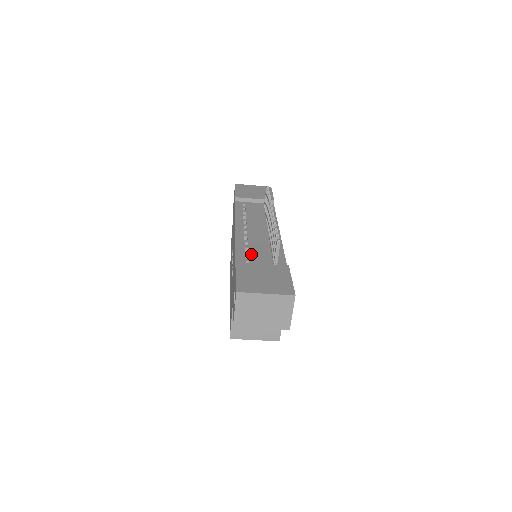
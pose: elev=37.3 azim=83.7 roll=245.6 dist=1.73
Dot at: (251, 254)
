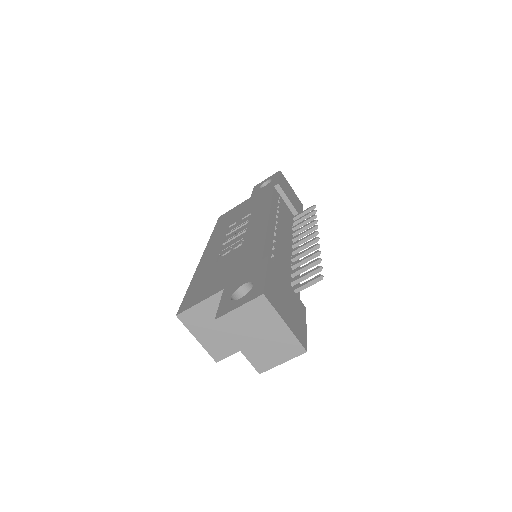
Dot at: (276, 258)
